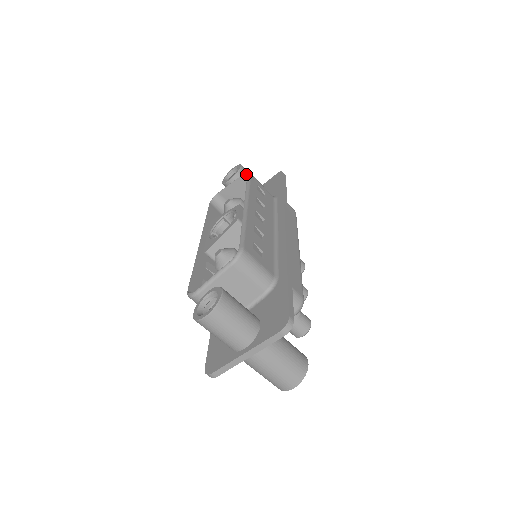
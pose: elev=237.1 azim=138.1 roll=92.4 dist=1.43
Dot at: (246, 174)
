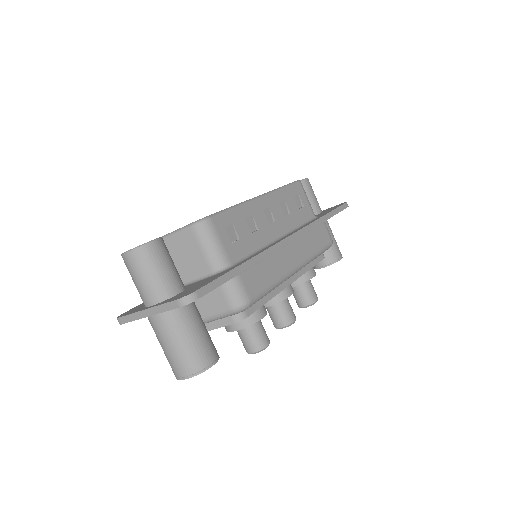
Dot at: occluded
